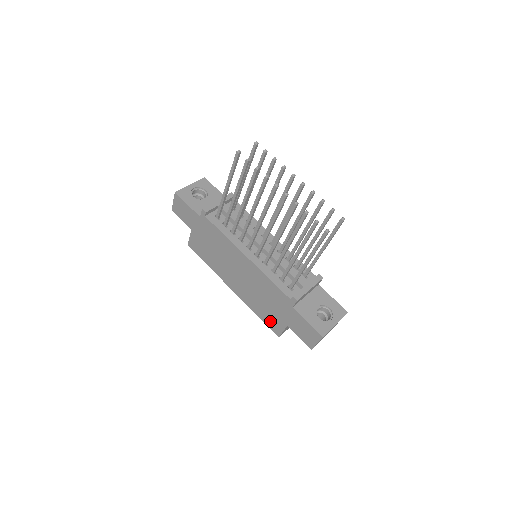
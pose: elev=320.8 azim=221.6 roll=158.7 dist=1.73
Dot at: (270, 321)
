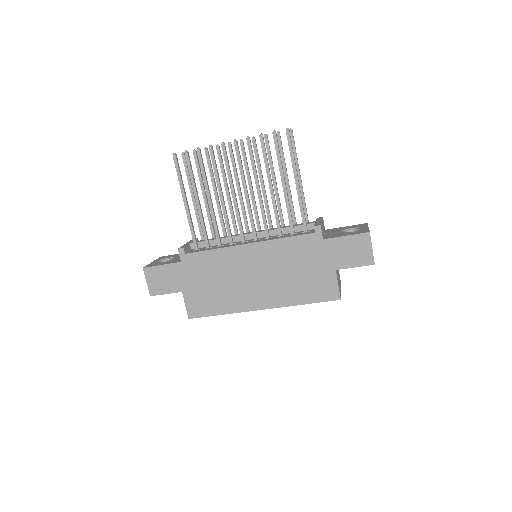
Dot at: (319, 291)
